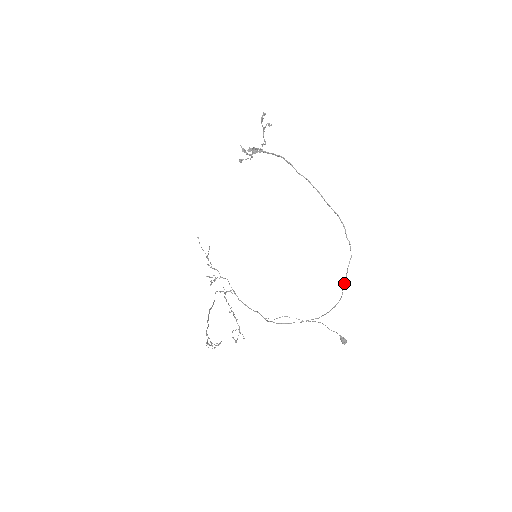
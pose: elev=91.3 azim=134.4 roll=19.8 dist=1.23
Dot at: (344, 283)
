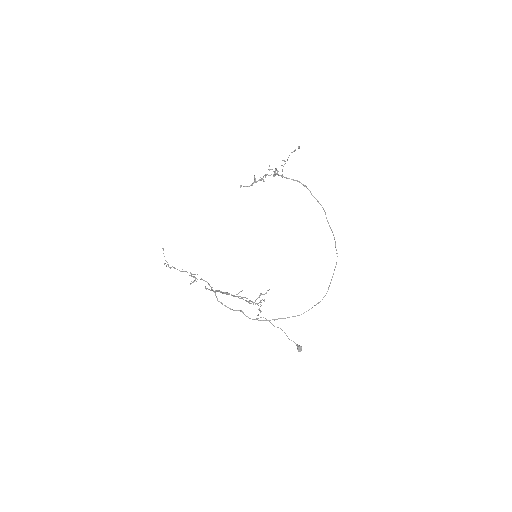
Dot at: occluded
